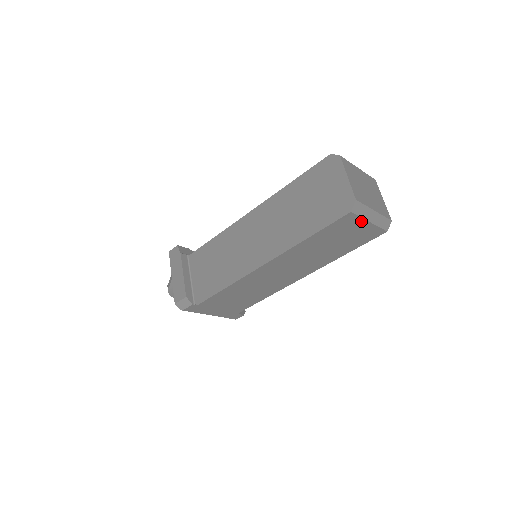
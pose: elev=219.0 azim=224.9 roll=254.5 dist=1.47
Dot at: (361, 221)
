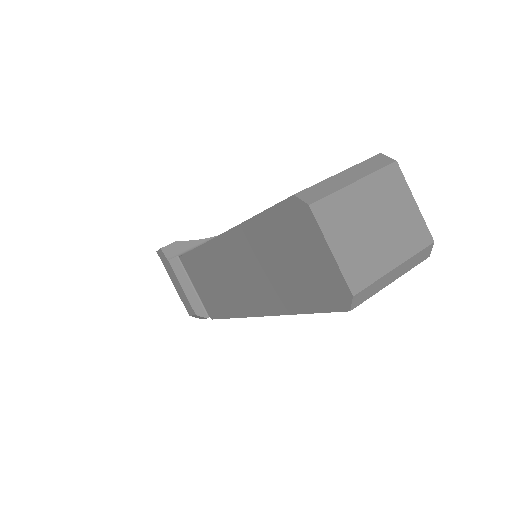
Dot at: occluded
